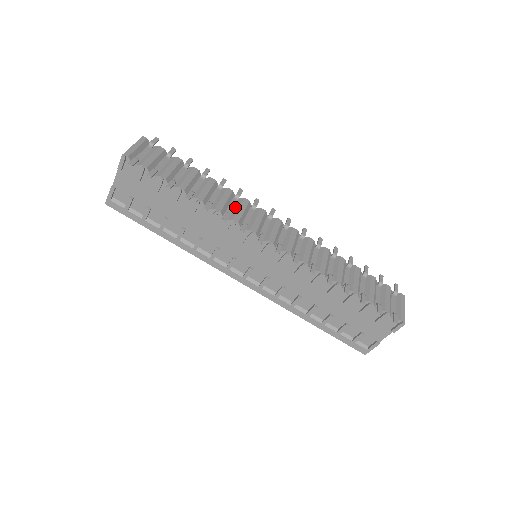
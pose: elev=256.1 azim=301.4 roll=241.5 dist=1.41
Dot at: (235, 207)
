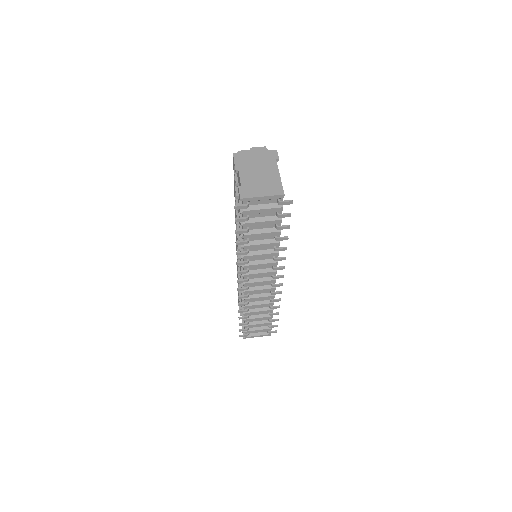
Dot at: (262, 260)
